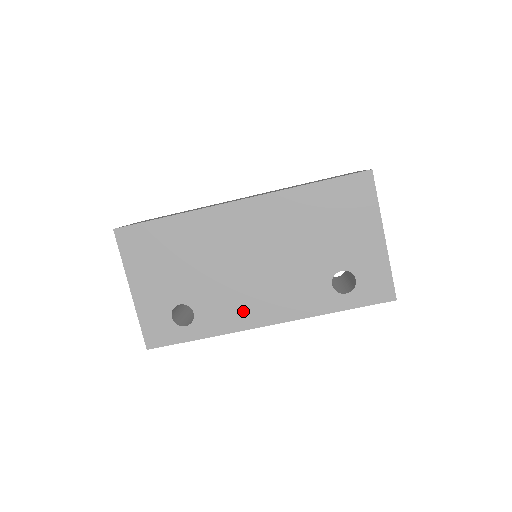
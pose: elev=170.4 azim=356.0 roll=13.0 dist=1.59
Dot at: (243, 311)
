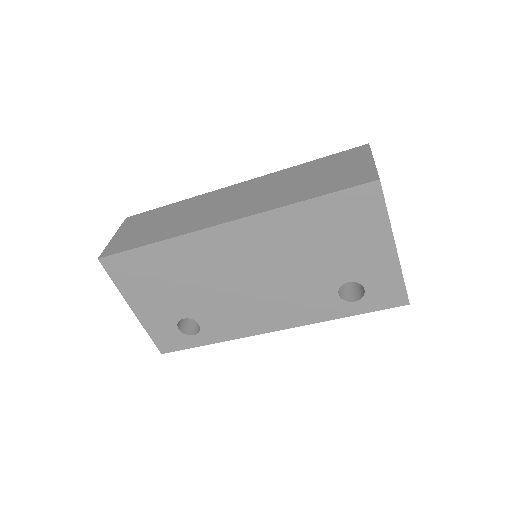
Dot at: (248, 321)
